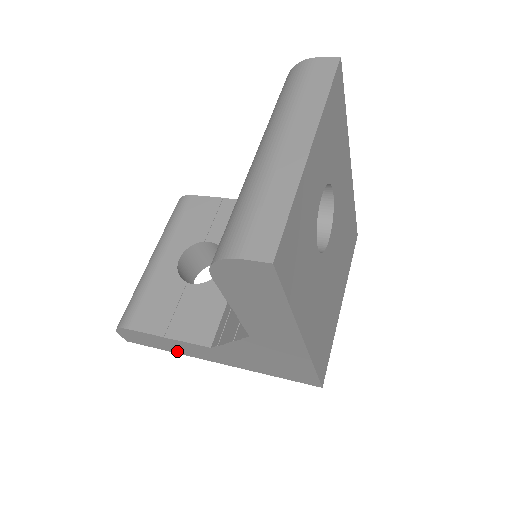
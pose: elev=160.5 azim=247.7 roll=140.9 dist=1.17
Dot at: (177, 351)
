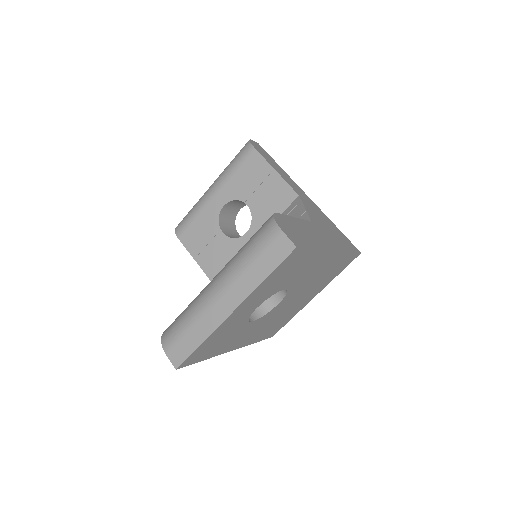
Dot at: occluded
